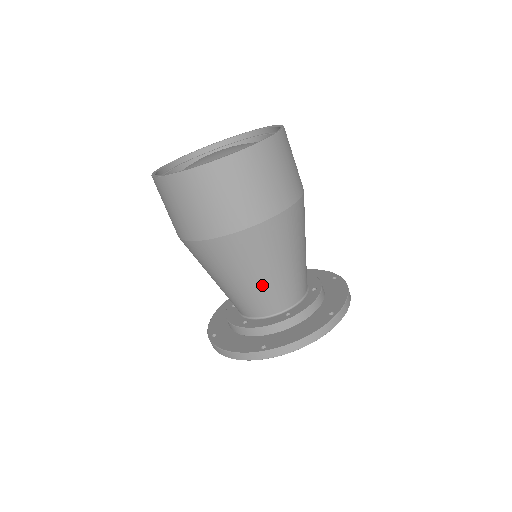
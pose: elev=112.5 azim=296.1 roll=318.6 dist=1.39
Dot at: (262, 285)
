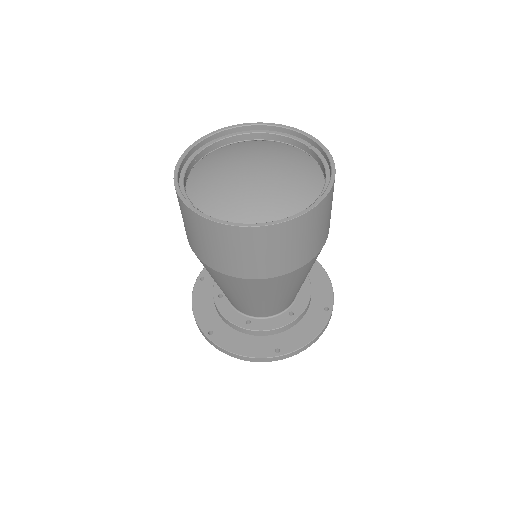
Dot at: (282, 300)
